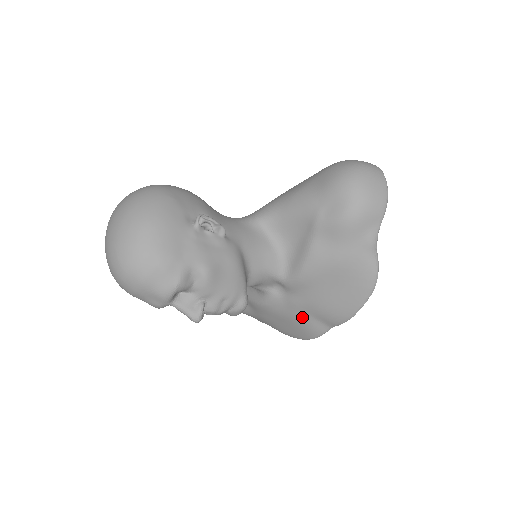
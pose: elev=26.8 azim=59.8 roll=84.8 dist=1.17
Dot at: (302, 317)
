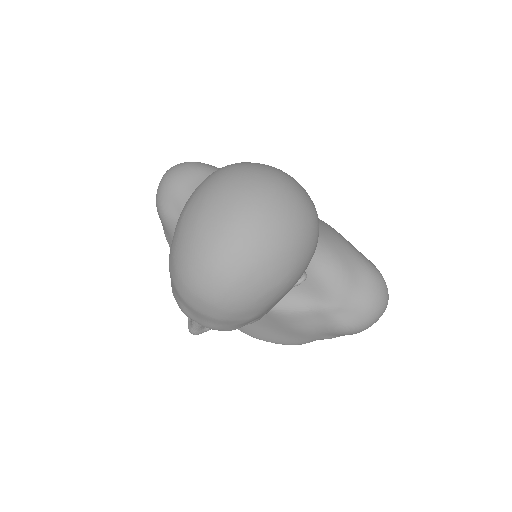
Dot at: occluded
